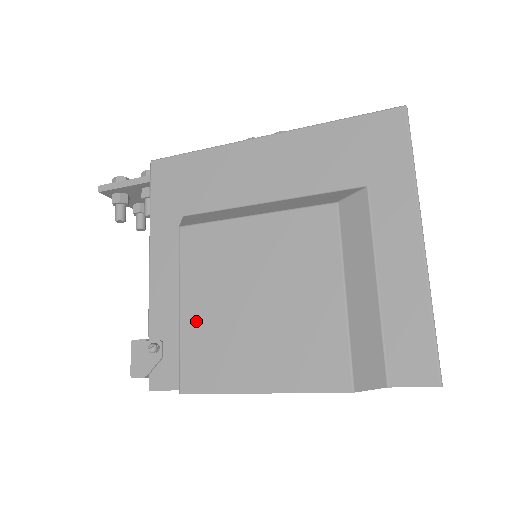
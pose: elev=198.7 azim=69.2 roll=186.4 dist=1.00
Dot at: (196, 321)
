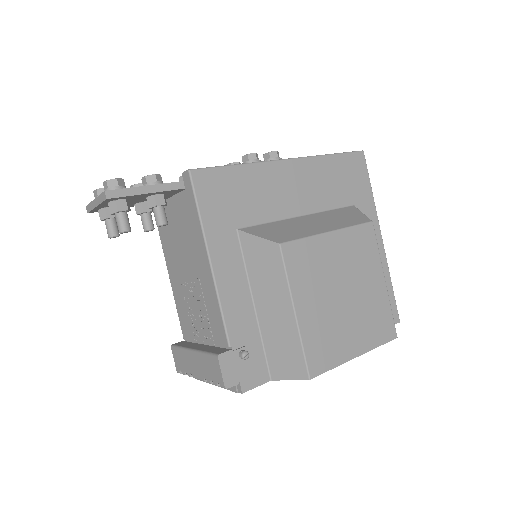
Dot at: (310, 320)
